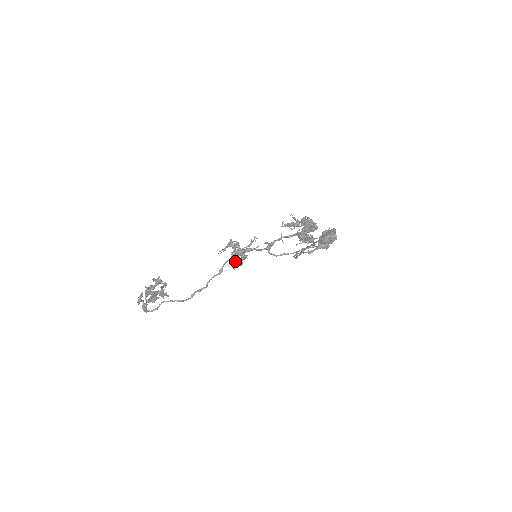
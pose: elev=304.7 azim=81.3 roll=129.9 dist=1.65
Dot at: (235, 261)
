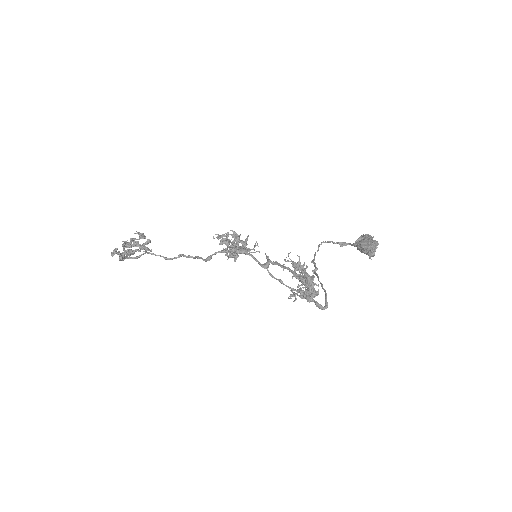
Dot at: (229, 253)
